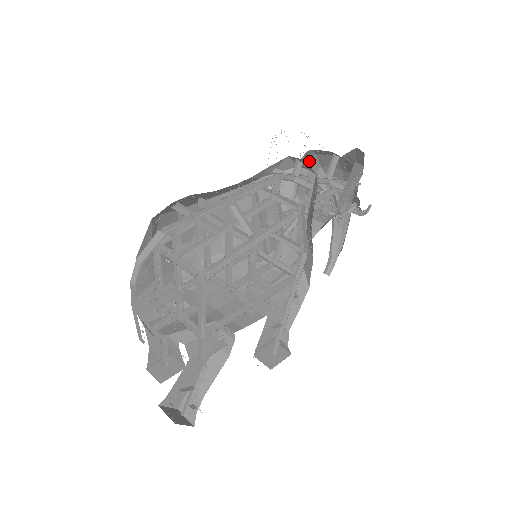
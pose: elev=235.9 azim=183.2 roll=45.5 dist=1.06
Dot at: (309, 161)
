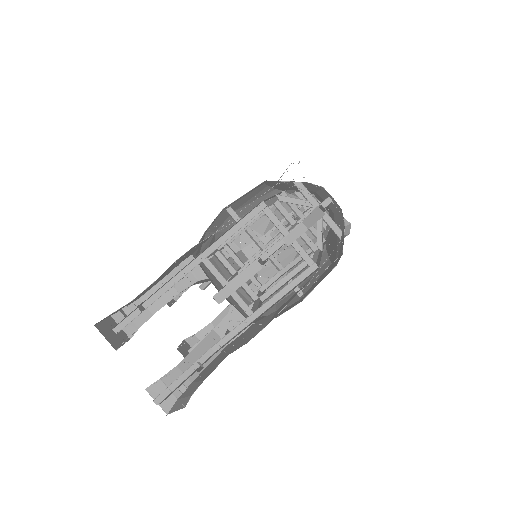
Dot at: occluded
